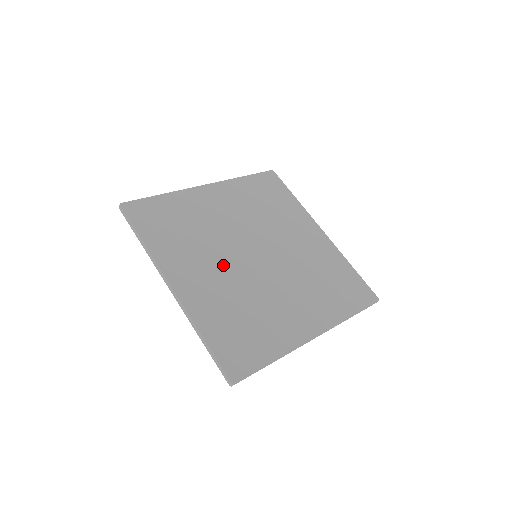
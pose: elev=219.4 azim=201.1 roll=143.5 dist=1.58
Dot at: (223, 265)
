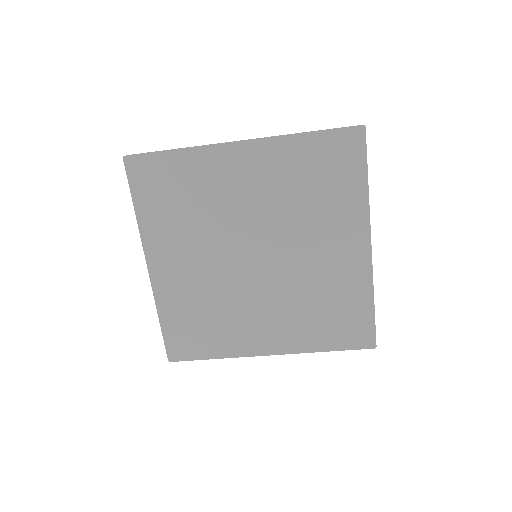
Dot at: (209, 260)
